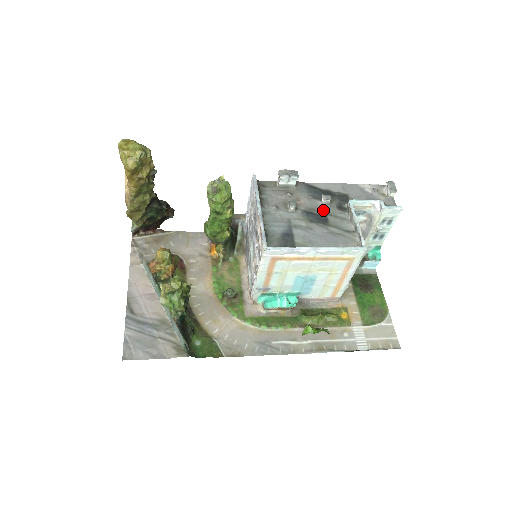
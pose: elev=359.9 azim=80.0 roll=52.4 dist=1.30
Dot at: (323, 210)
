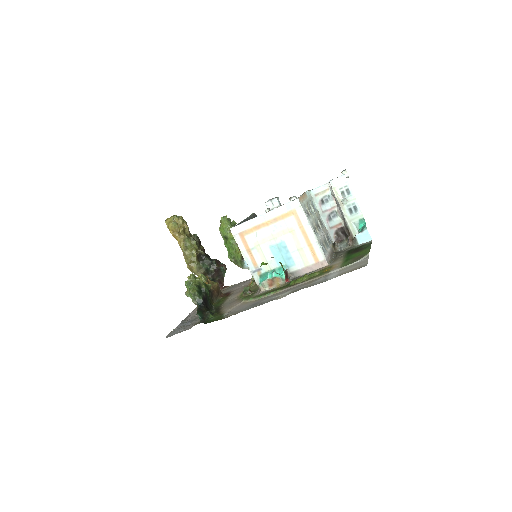
Dot at: occluded
